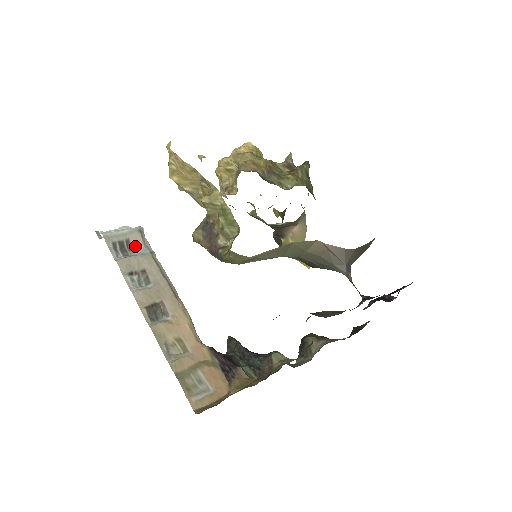
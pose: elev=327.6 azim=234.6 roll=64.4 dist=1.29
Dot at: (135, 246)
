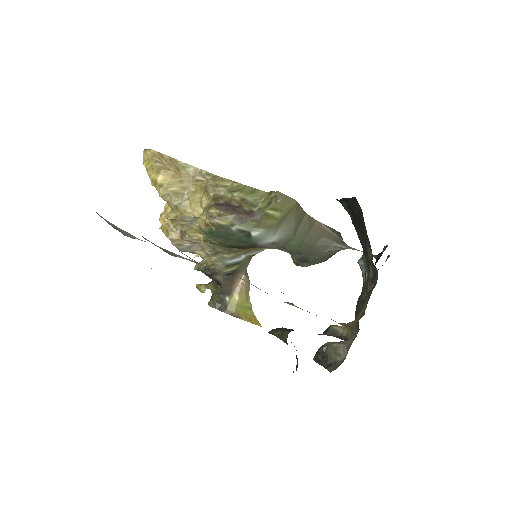
Dot at: (130, 236)
